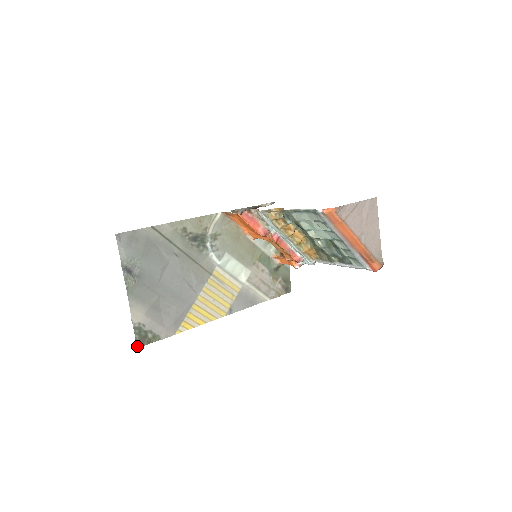
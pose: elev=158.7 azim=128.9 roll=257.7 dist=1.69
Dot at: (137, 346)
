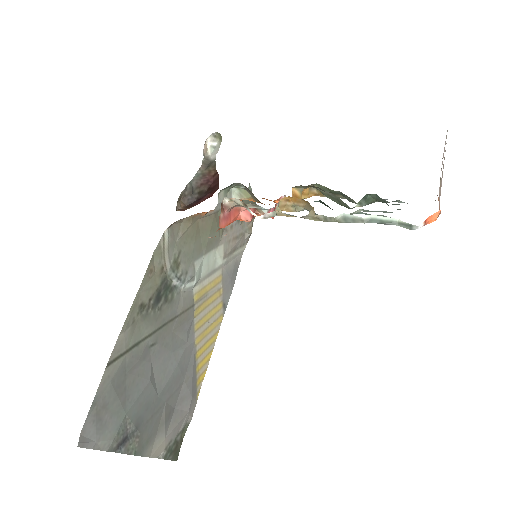
Dot at: occluded
